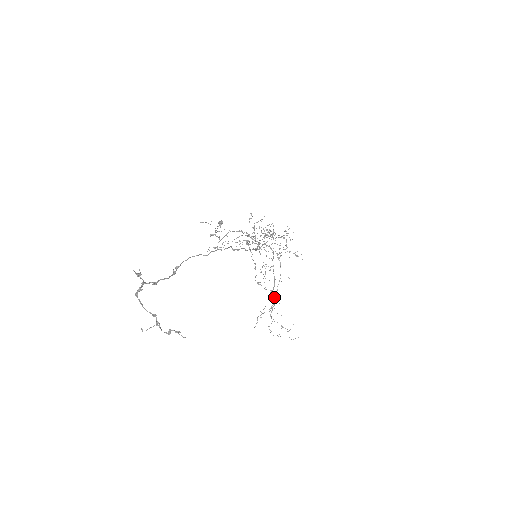
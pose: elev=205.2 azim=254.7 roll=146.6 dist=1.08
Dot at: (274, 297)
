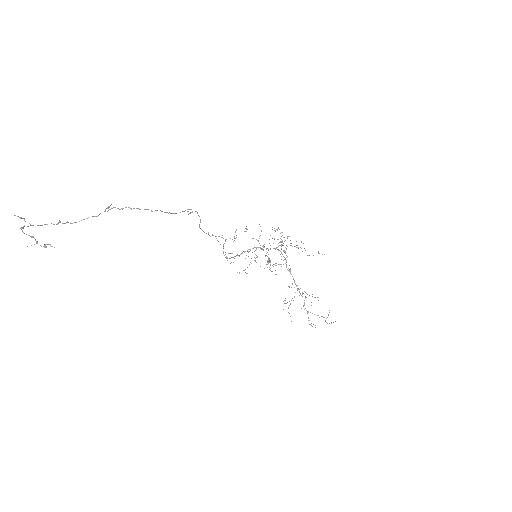
Dot at: (312, 296)
